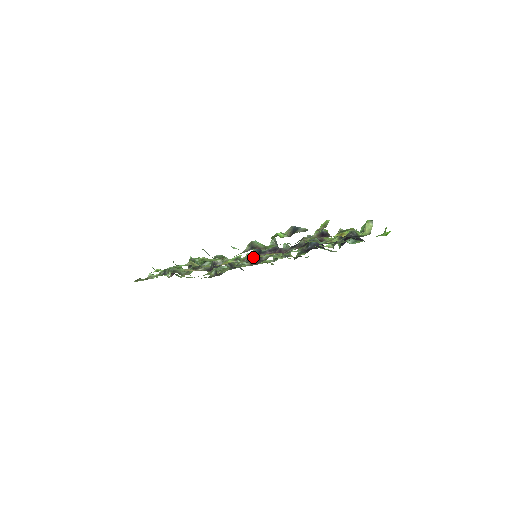
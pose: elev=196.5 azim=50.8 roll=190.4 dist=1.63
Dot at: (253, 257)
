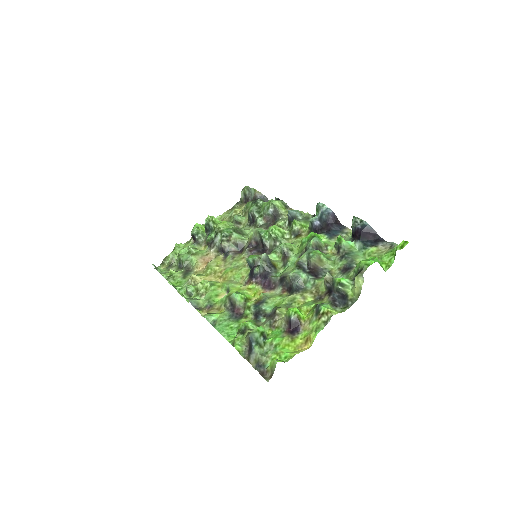
Dot at: (246, 279)
